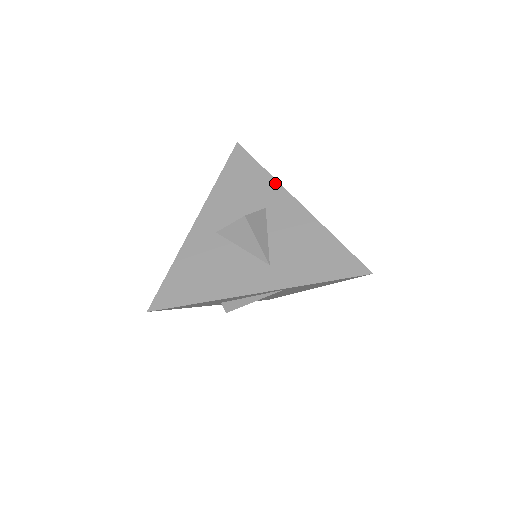
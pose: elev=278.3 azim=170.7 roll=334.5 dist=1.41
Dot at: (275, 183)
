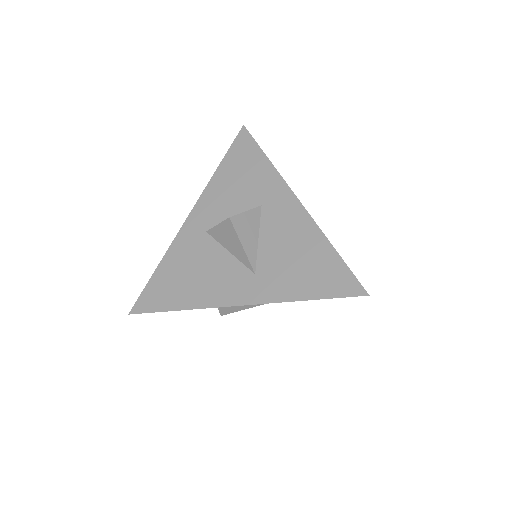
Dot at: (276, 176)
